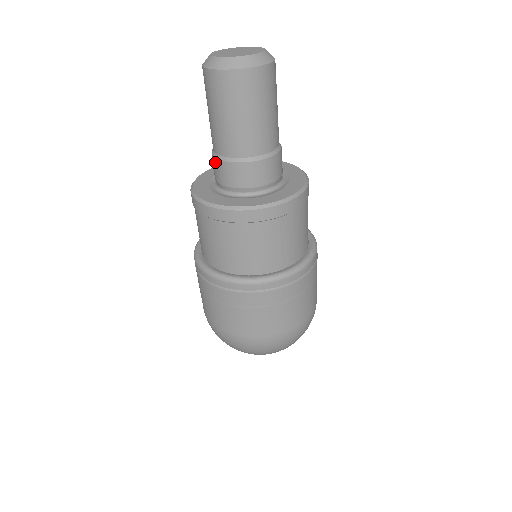
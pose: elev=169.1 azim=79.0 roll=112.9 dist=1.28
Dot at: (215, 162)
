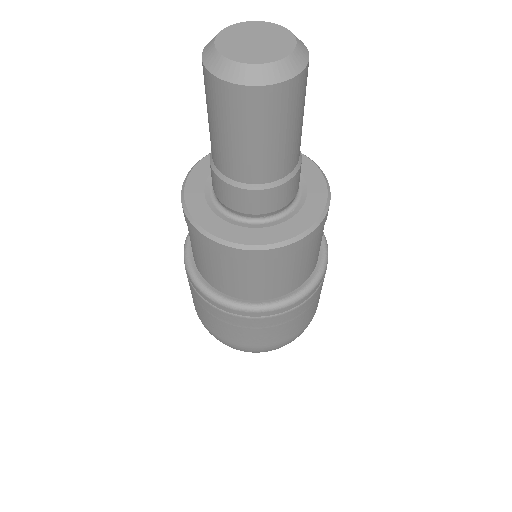
Dot at: occluded
